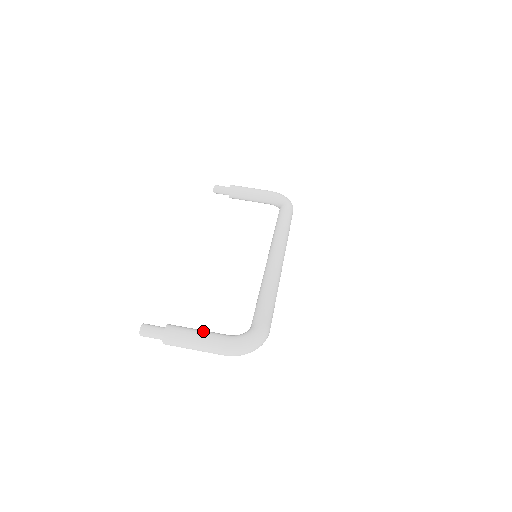
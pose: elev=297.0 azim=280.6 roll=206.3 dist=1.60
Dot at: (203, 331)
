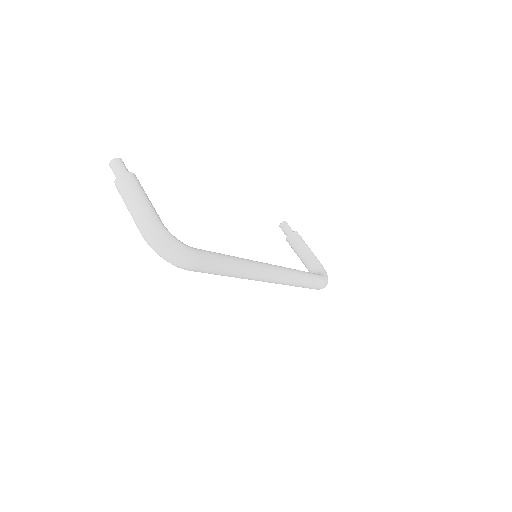
Dot at: occluded
